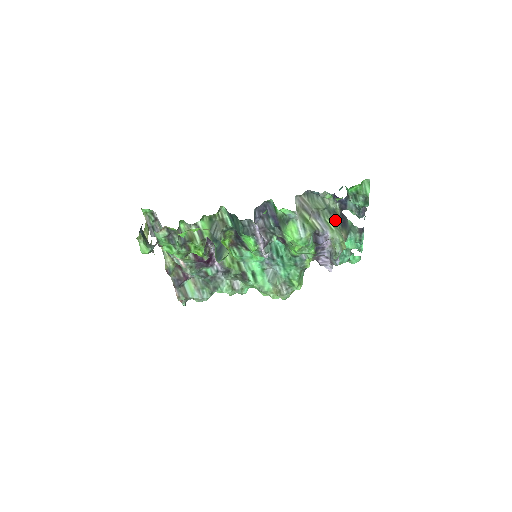
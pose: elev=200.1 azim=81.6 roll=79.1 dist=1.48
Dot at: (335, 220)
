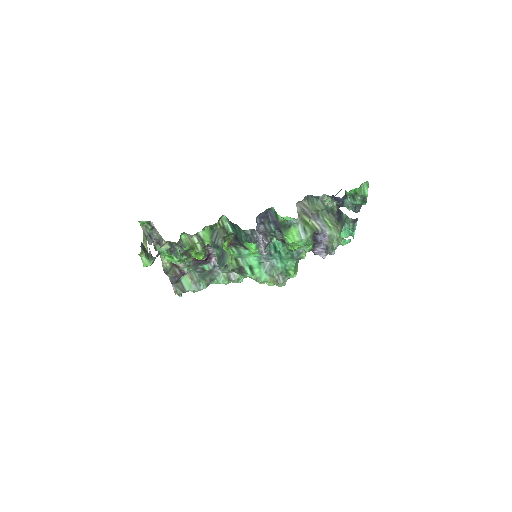
Dot at: (332, 218)
